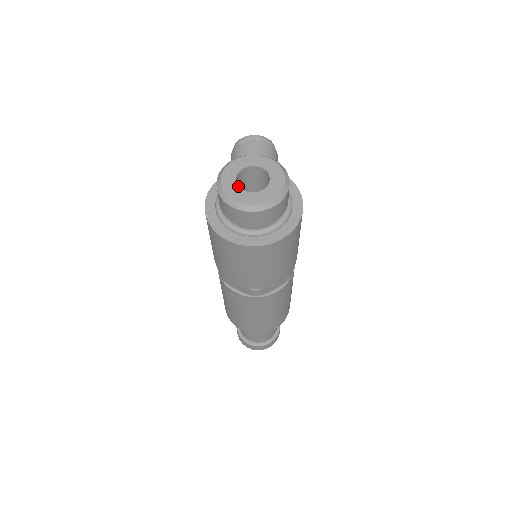
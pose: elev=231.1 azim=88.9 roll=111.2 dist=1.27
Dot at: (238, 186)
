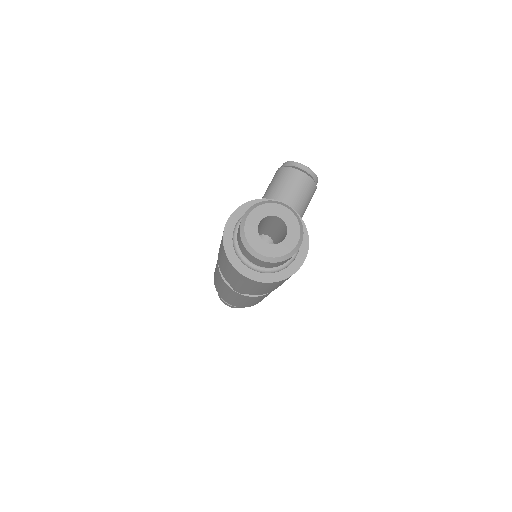
Dot at: occluded
